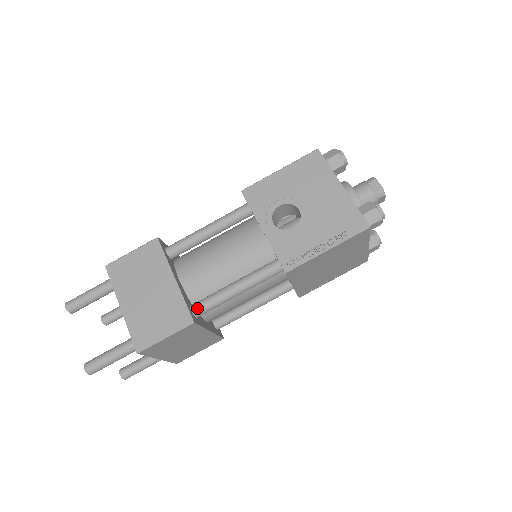
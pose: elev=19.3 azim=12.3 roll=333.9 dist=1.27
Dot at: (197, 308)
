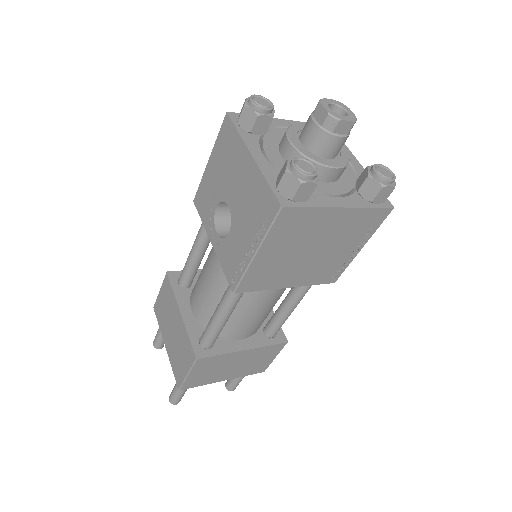
Dot at: (202, 340)
